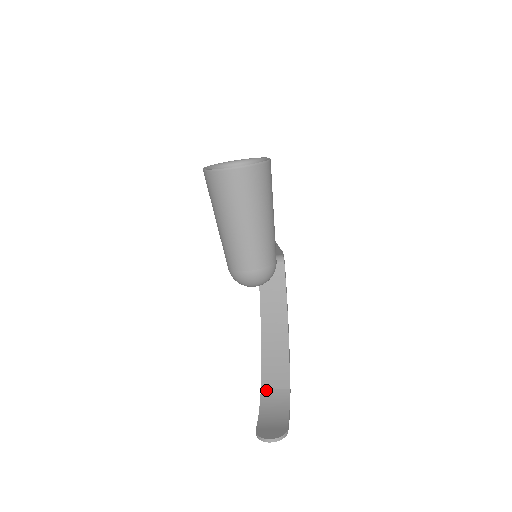
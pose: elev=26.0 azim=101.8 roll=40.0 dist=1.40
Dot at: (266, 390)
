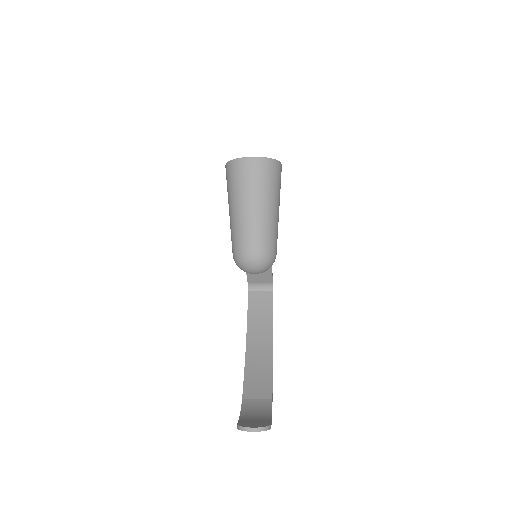
Dot at: (248, 399)
